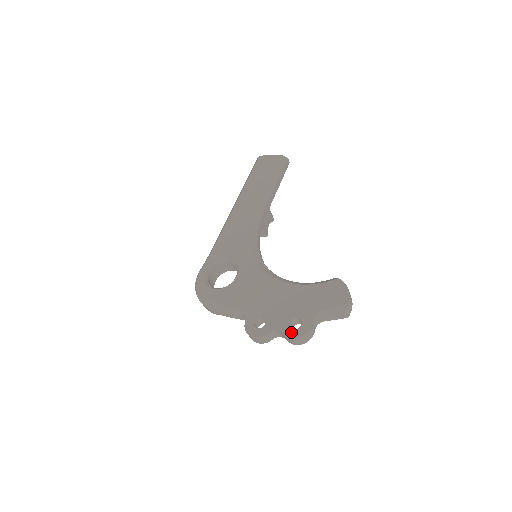
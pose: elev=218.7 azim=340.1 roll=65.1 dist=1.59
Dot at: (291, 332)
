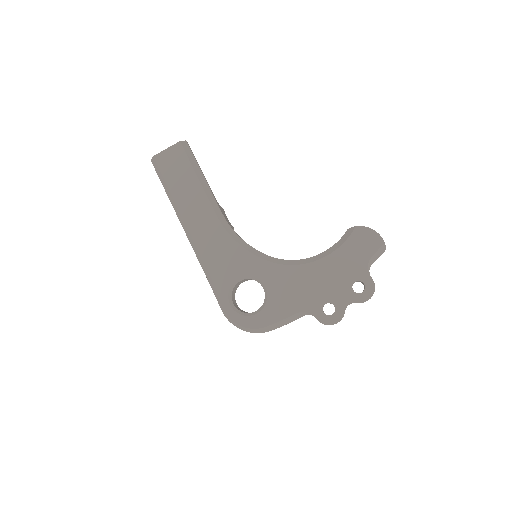
Dot at: (362, 296)
